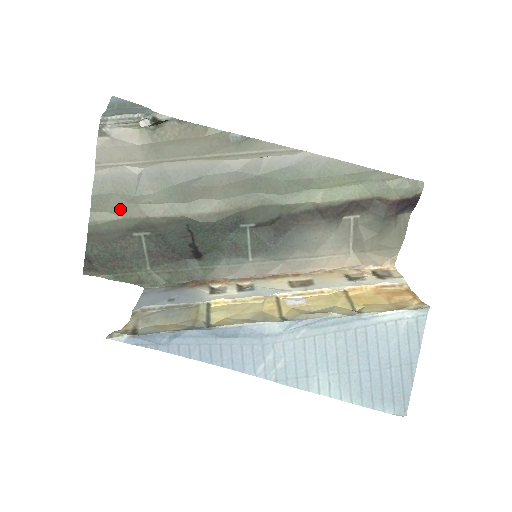
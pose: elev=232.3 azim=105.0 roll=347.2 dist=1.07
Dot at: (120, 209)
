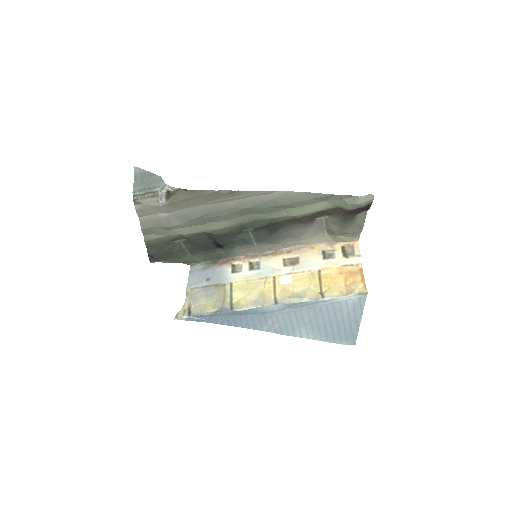
Dot at: (162, 233)
